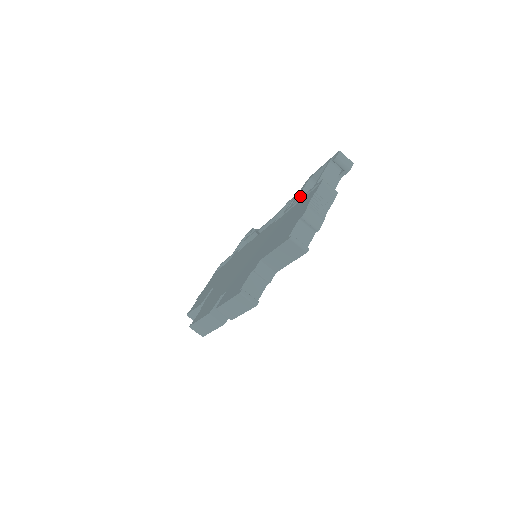
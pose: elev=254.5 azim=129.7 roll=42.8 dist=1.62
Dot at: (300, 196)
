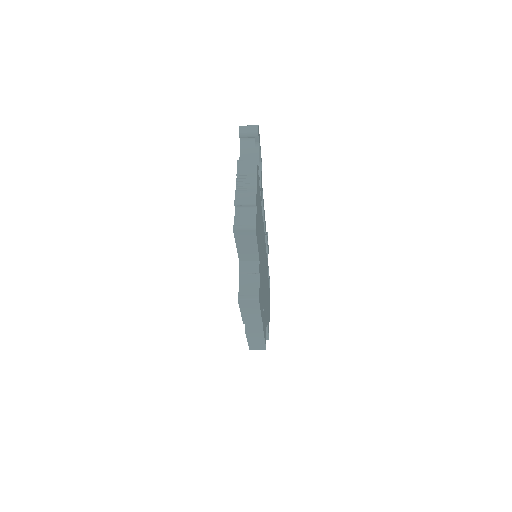
Dot at: occluded
